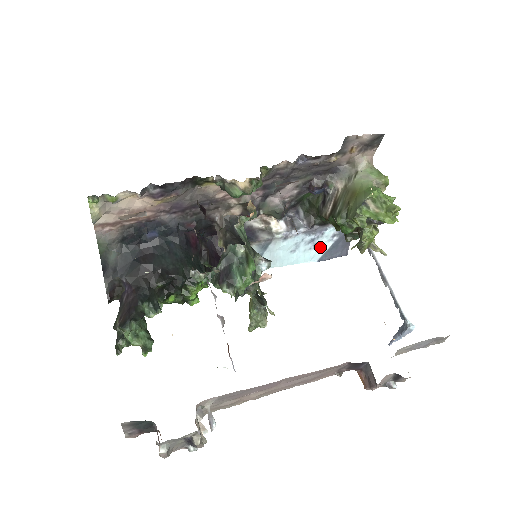
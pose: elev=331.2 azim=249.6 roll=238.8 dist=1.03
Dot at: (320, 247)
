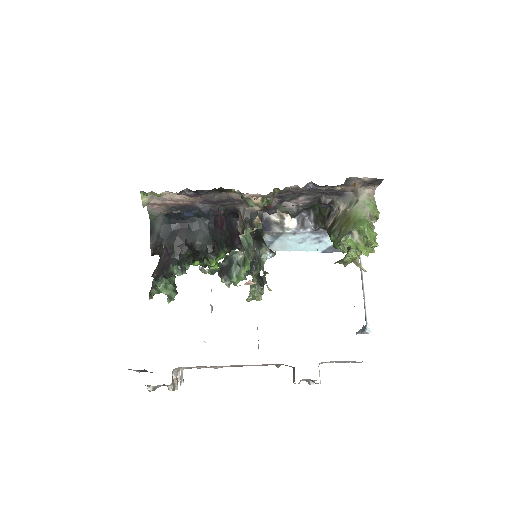
Dot at: (324, 243)
